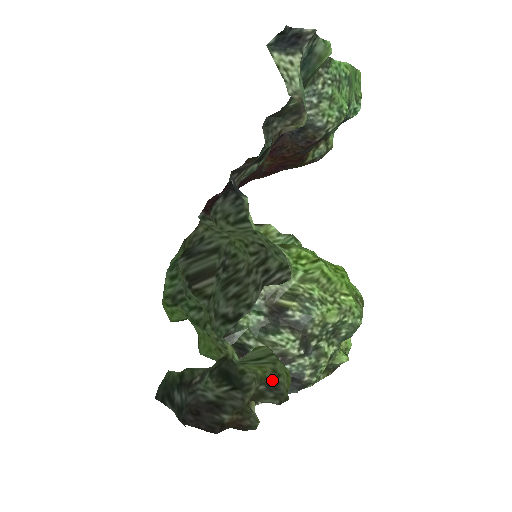
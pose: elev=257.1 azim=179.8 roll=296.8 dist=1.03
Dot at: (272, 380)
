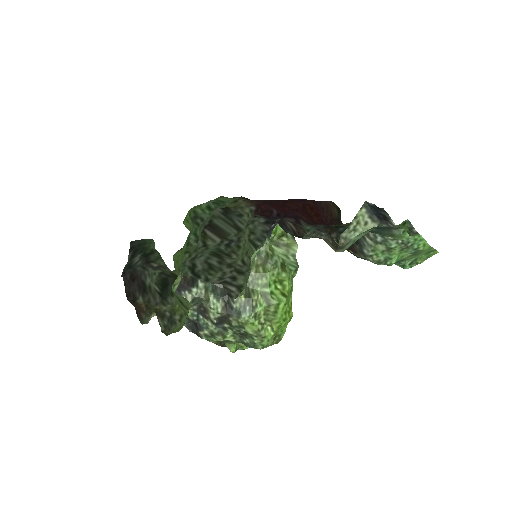
Dot at: (176, 318)
